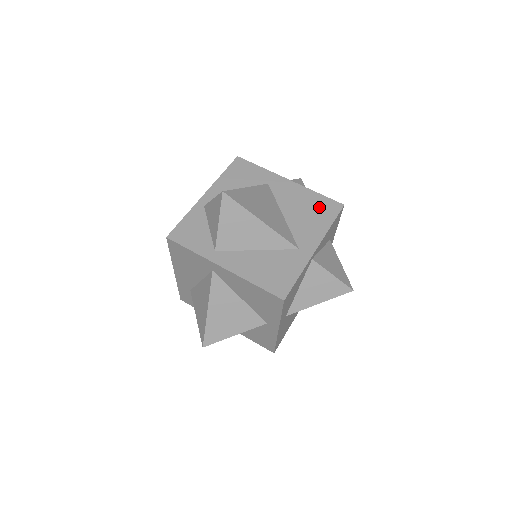
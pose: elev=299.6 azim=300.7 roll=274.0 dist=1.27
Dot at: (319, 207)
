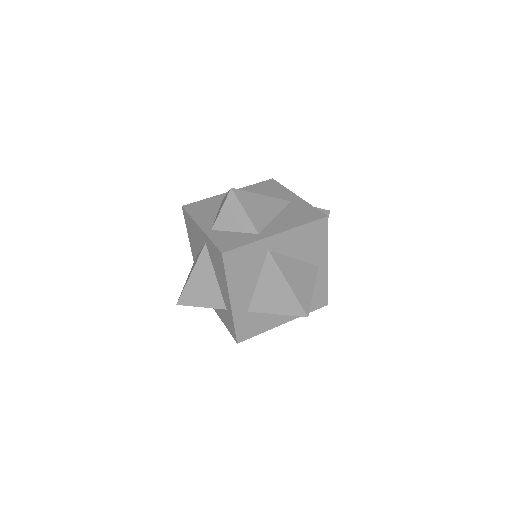
Dot at: (265, 187)
